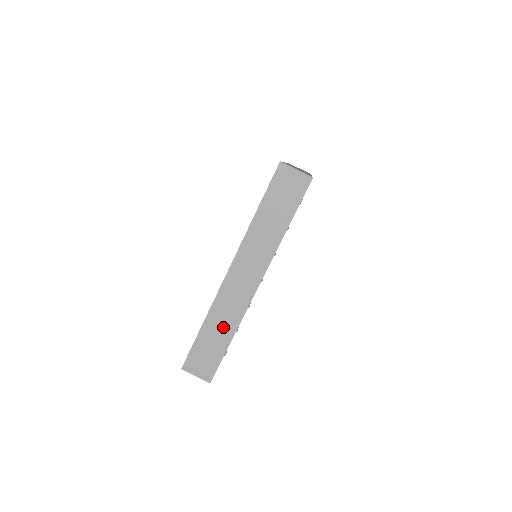
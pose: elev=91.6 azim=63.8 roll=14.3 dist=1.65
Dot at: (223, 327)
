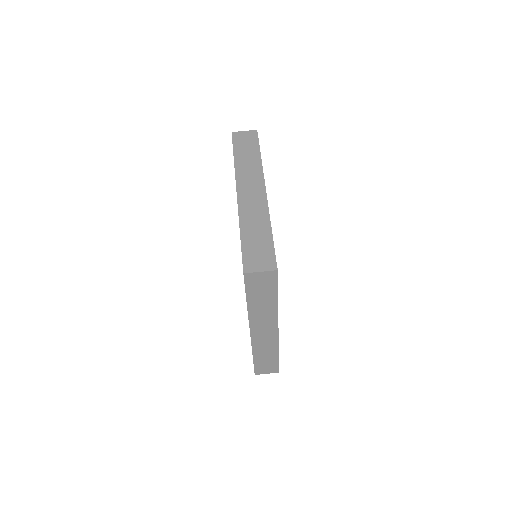
Dot at: (258, 225)
